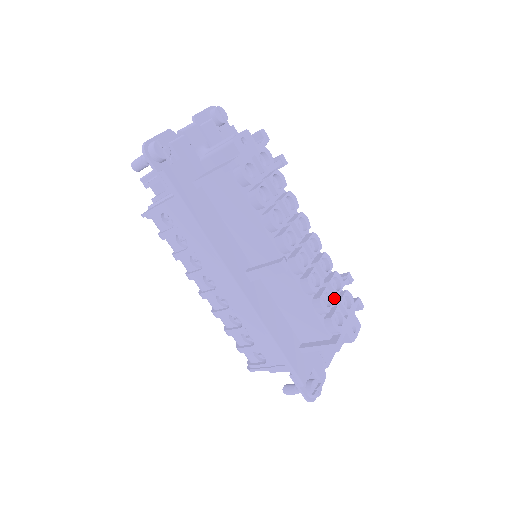
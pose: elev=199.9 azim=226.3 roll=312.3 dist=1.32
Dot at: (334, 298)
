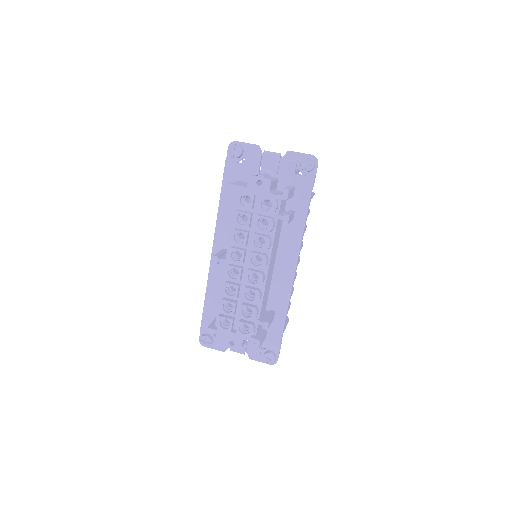
Dot at: (244, 319)
